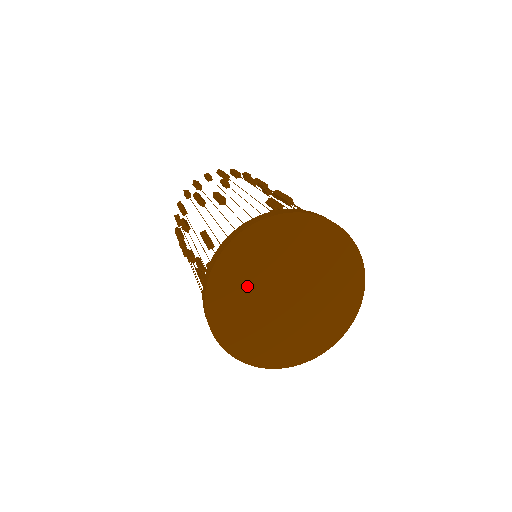
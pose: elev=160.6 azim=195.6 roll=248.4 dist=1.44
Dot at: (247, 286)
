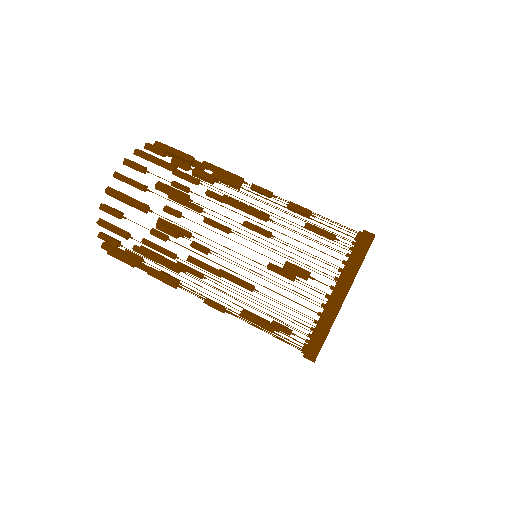
Dot at: occluded
